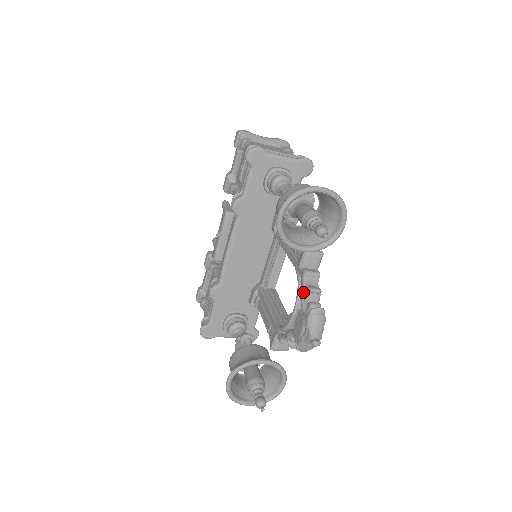
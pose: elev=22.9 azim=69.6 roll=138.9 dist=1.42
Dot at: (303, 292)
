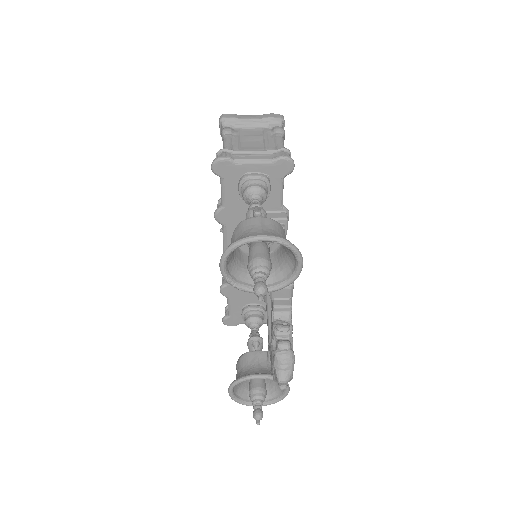
Dot at: (272, 329)
